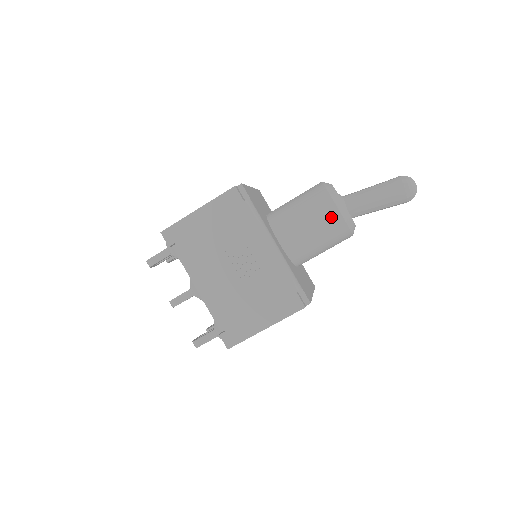
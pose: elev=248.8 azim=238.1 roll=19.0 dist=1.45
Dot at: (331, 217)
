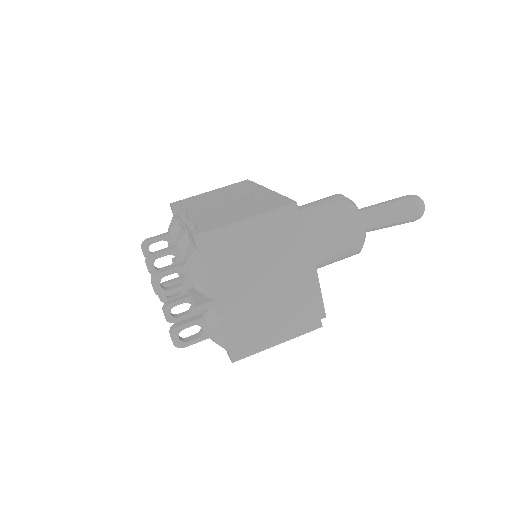
Dot at: (335, 198)
